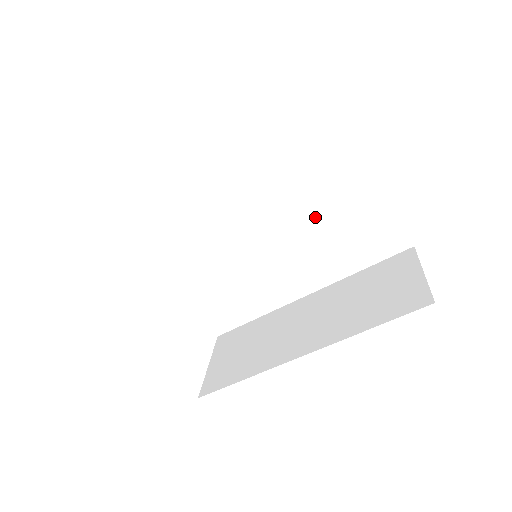
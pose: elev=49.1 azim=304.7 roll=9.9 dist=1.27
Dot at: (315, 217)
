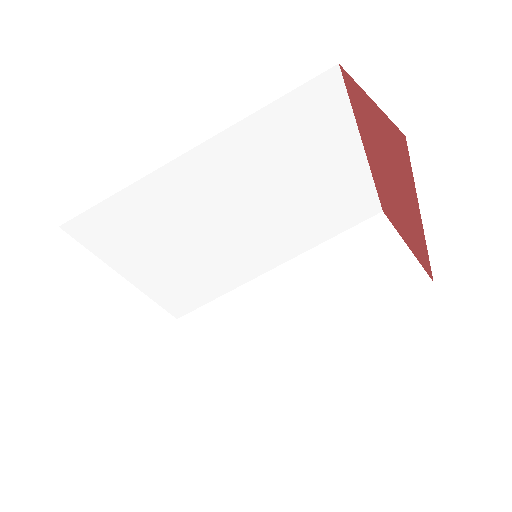
Dot at: (299, 197)
